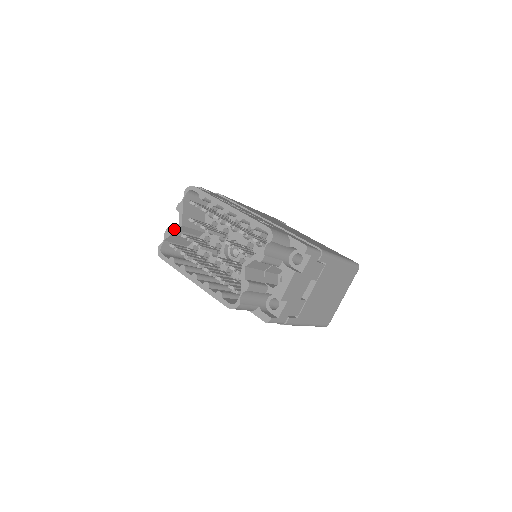
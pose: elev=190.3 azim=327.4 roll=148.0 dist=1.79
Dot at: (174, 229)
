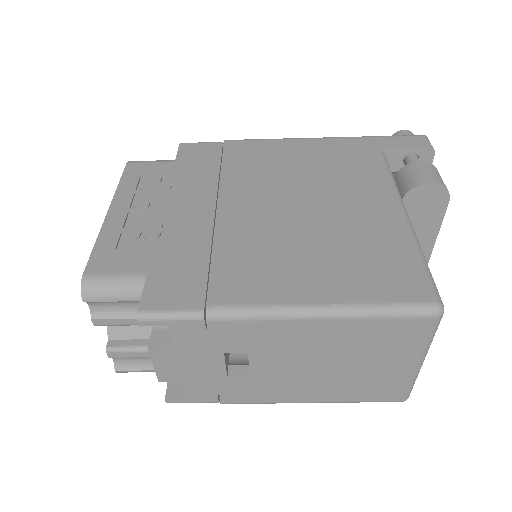
Dot at: occluded
